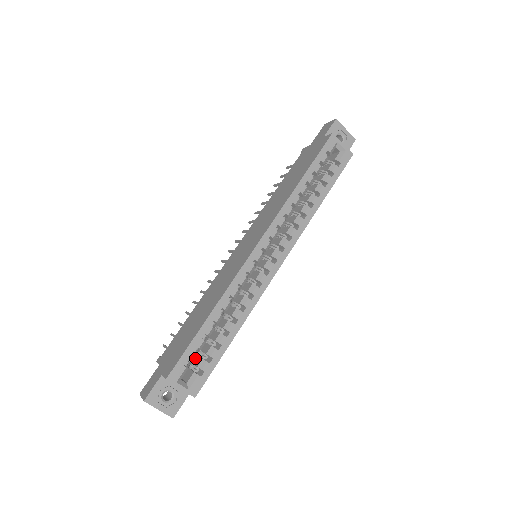
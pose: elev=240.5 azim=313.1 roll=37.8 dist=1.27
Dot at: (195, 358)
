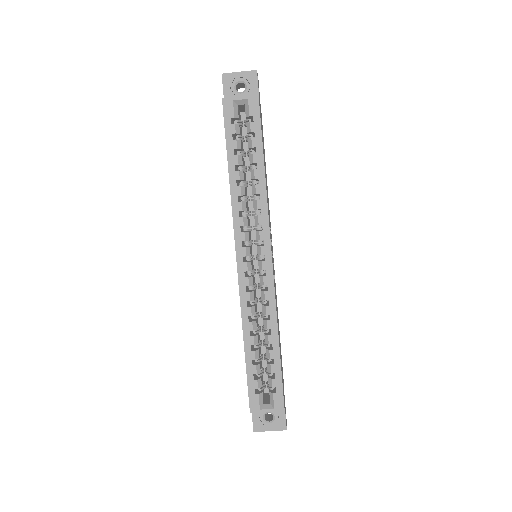
Dot at: occluded
